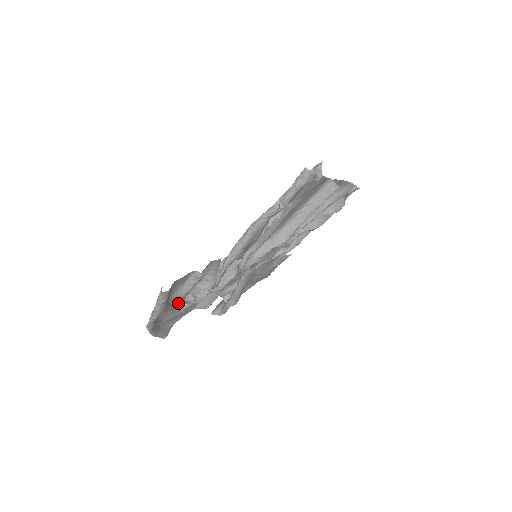
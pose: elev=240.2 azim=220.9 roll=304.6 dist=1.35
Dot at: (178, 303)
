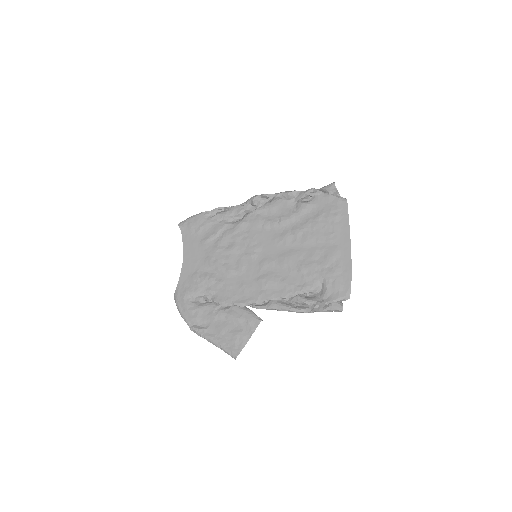
Dot at: (211, 313)
